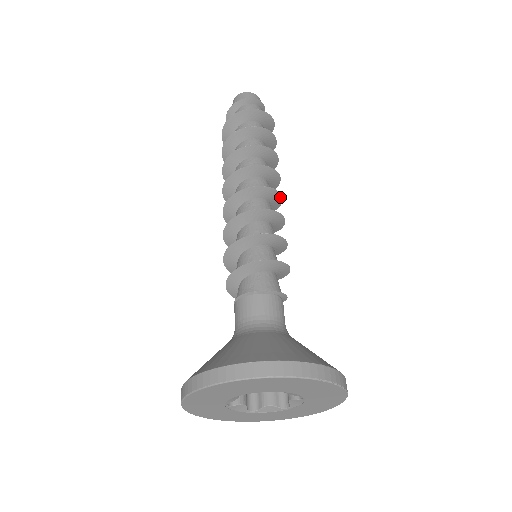
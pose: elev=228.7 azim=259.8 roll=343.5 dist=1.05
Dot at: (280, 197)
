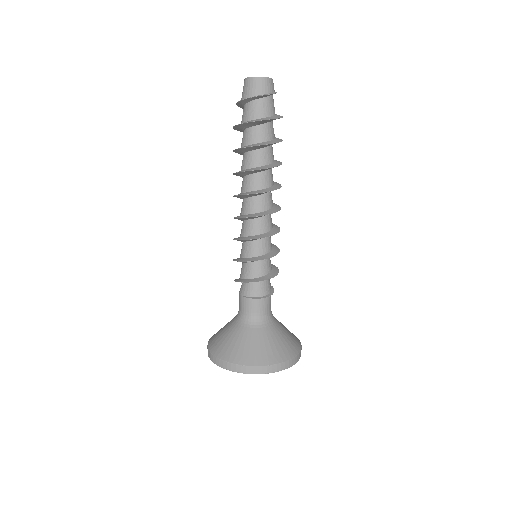
Dot at: (278, 207)
